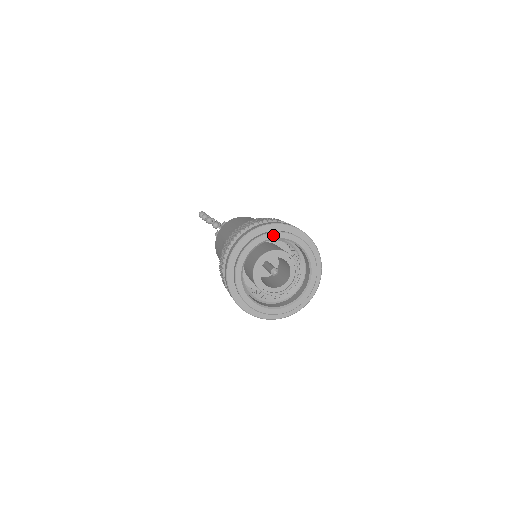
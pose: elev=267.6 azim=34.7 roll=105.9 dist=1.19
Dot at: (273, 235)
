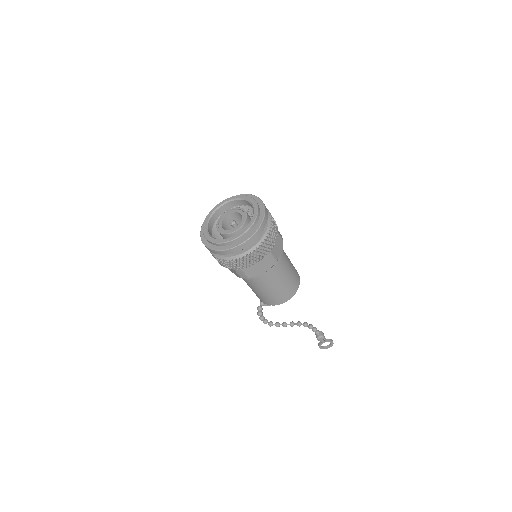
Dot at: (210, 213)
